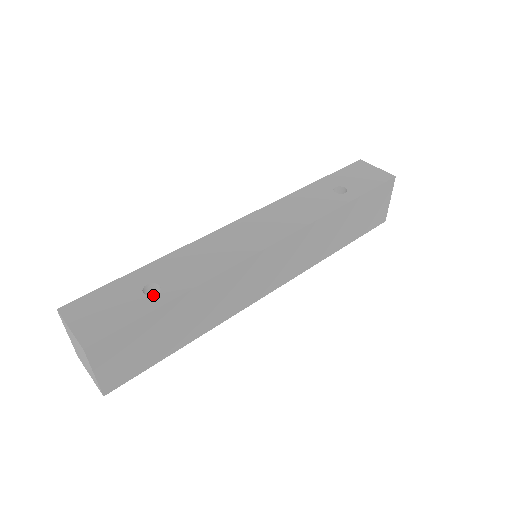
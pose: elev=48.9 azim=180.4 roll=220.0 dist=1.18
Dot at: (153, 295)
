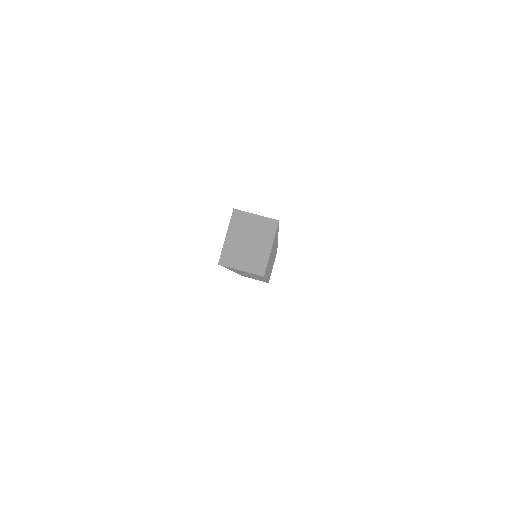
Dot at: occluded
